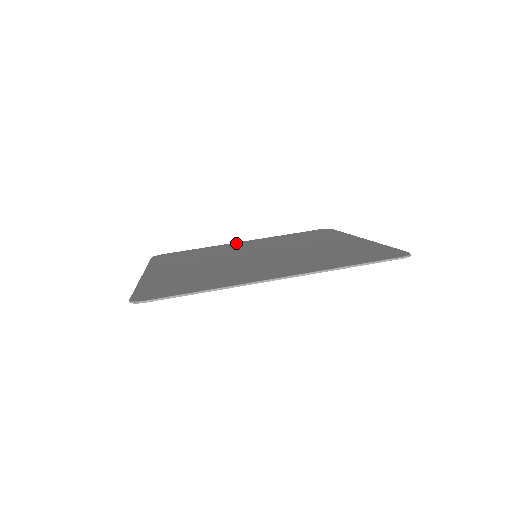
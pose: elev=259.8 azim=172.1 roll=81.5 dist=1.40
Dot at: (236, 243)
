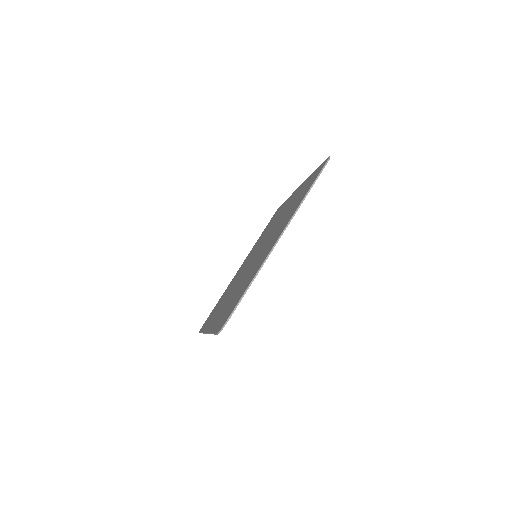
Dot at: (237, 272)
